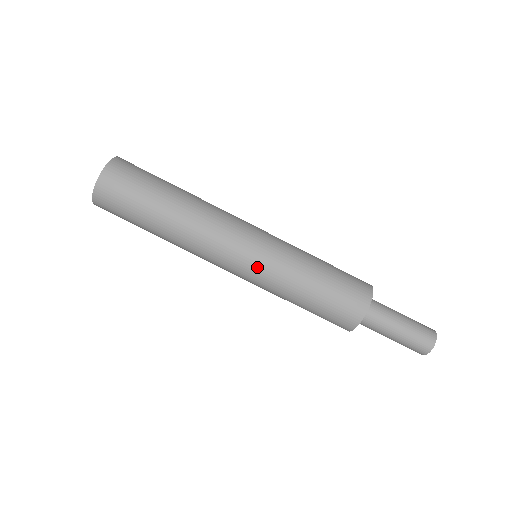
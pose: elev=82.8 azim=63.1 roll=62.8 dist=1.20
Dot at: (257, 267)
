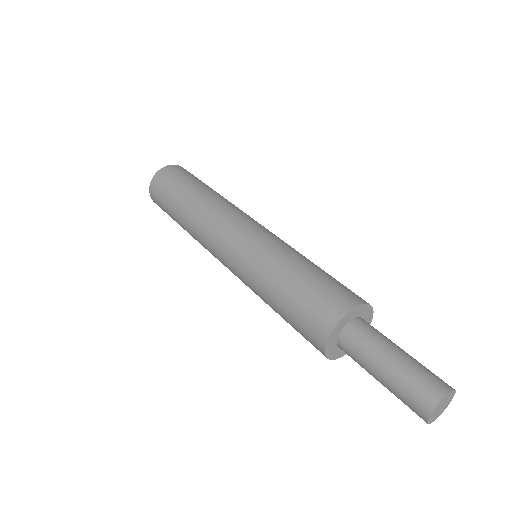
Dot at: (263, 234)
